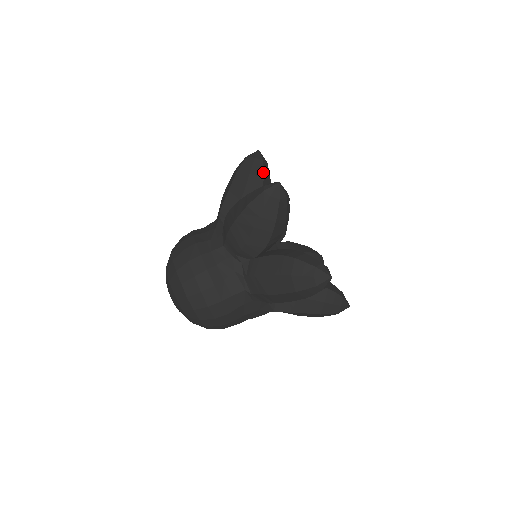
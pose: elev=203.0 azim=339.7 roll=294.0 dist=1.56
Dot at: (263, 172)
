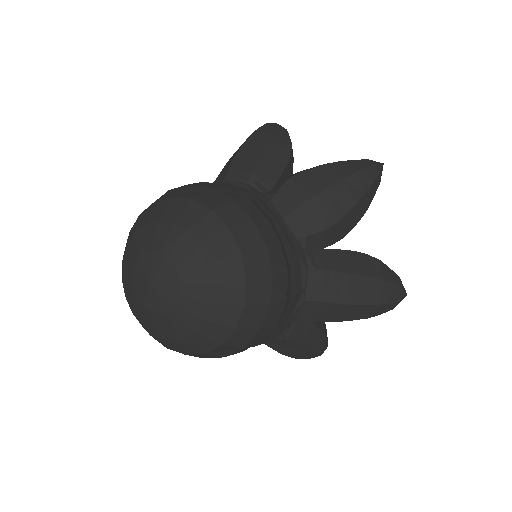
Dot at: occluded
